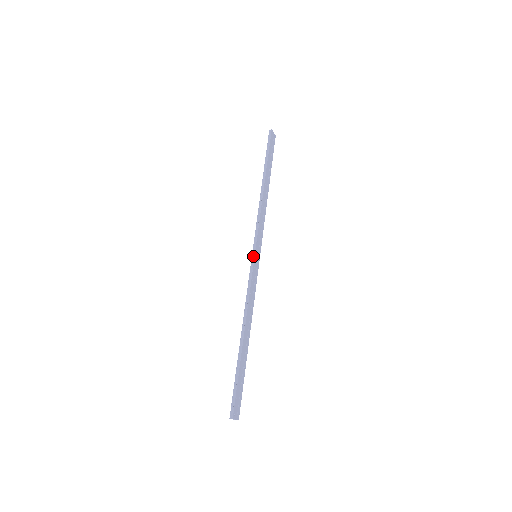
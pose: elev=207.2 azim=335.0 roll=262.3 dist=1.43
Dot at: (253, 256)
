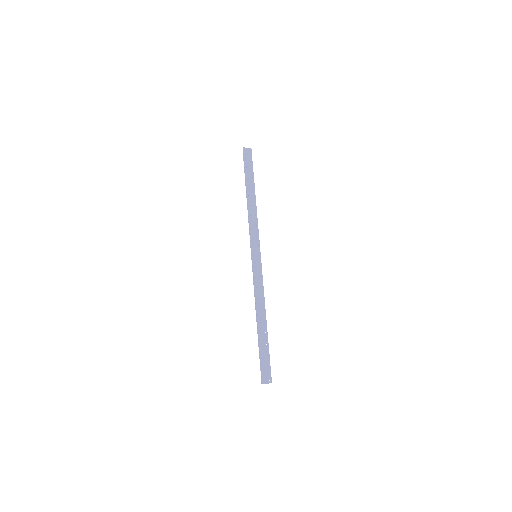
Dot at: (252, 258)
